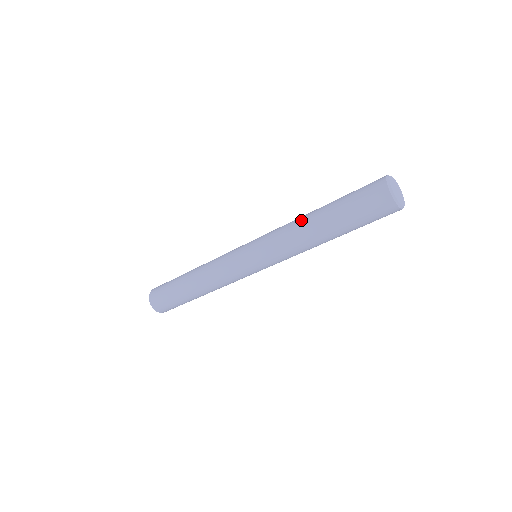
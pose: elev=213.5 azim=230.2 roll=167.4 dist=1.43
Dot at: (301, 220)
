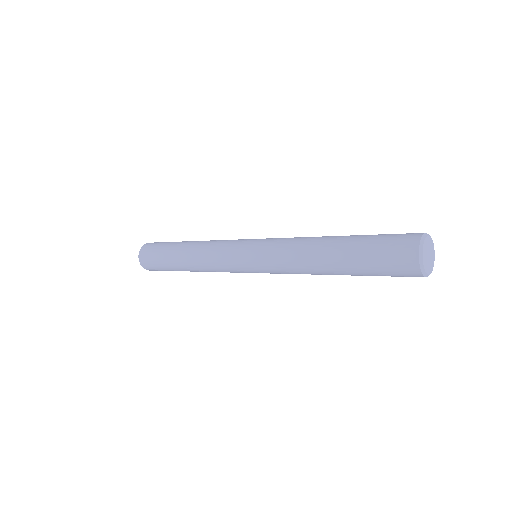
Dot at: (312, 243)
